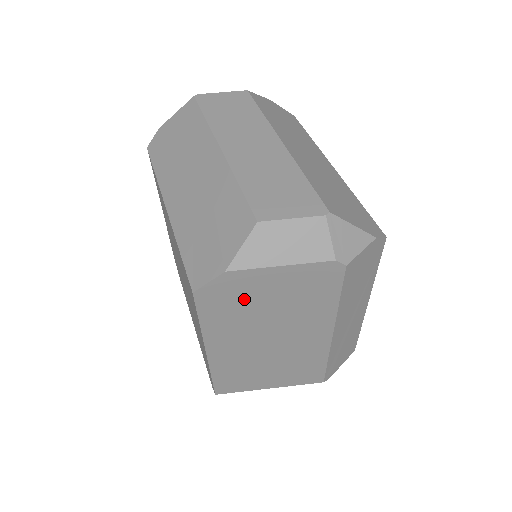
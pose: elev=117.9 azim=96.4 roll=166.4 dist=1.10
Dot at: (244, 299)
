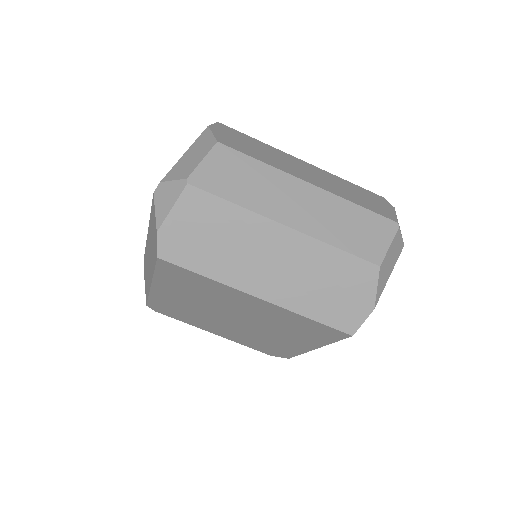
Dot at: occluded
